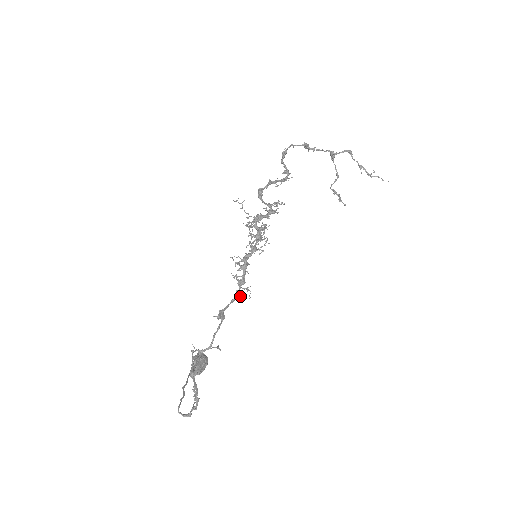
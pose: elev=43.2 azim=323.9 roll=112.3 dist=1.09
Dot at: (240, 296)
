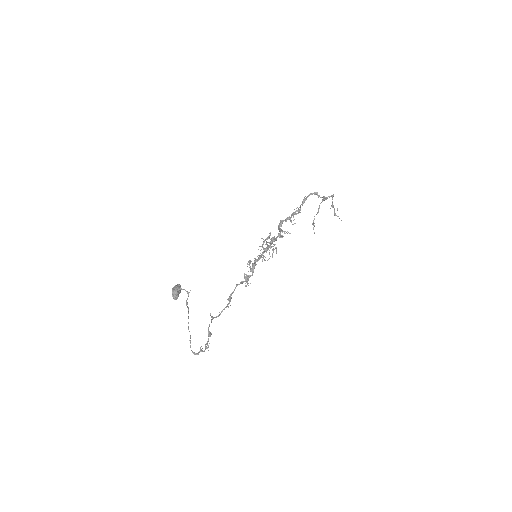
Dot at: occluded
